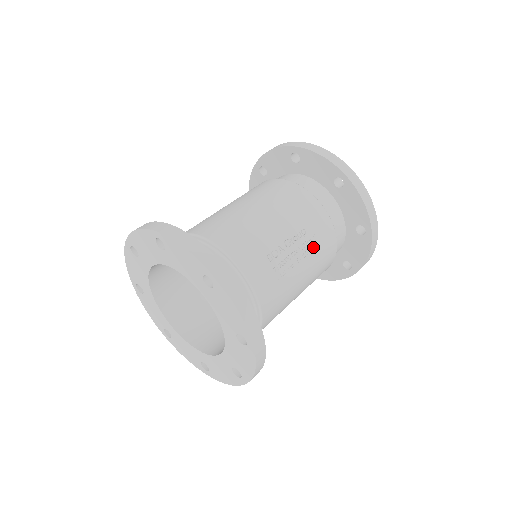
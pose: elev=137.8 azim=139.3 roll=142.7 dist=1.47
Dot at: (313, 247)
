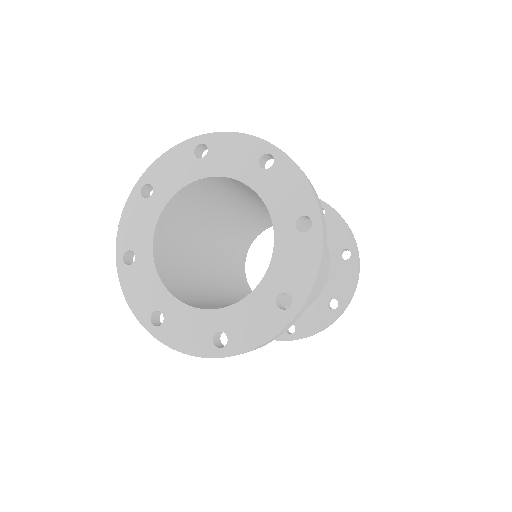
Dot at: occluded
